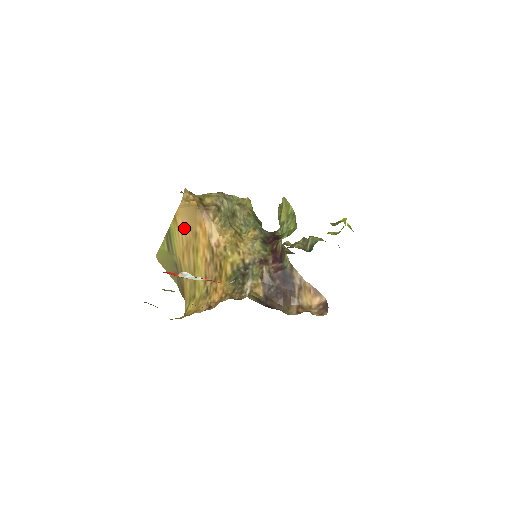
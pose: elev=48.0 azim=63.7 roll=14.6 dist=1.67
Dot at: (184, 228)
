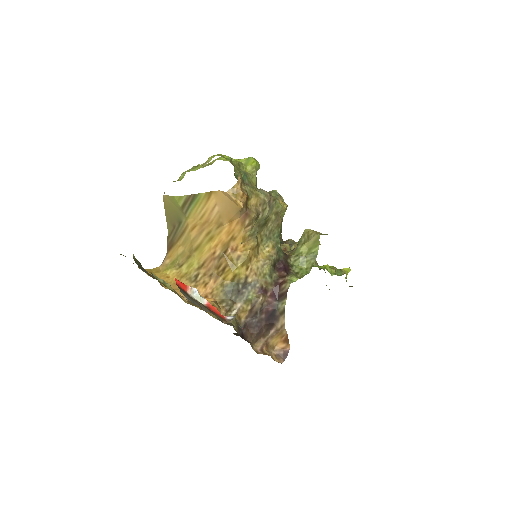
Dot at: (213, 209)
